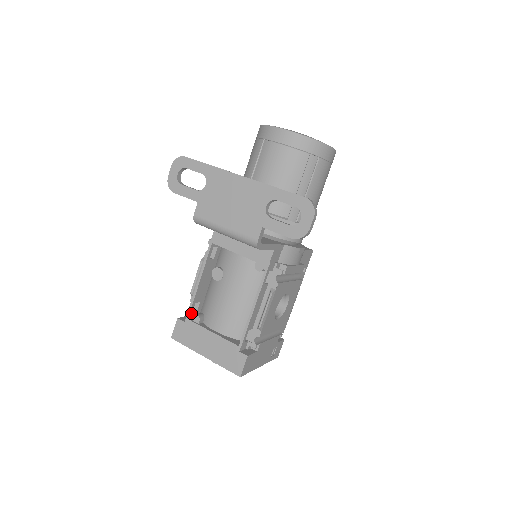
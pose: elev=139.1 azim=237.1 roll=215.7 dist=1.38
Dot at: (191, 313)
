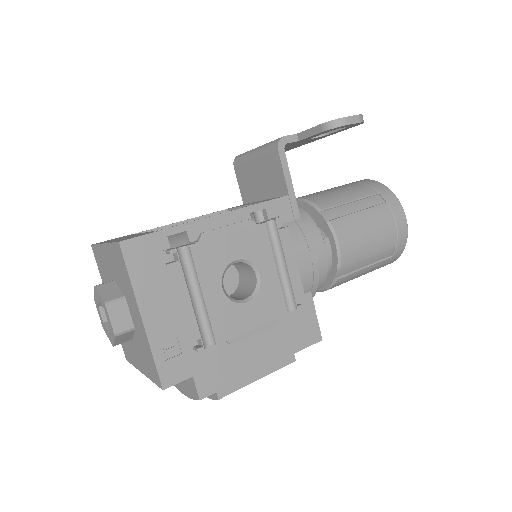
Dot at: occluded
